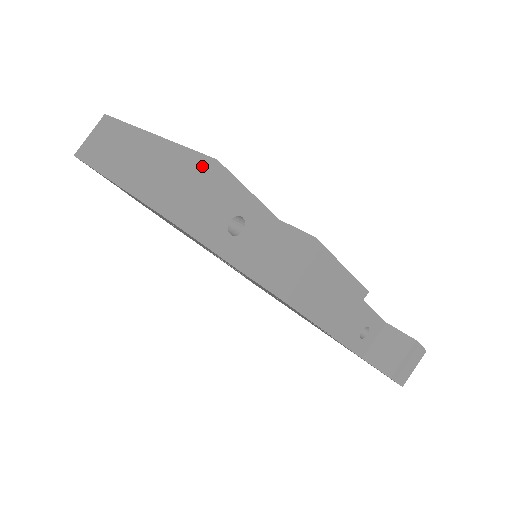
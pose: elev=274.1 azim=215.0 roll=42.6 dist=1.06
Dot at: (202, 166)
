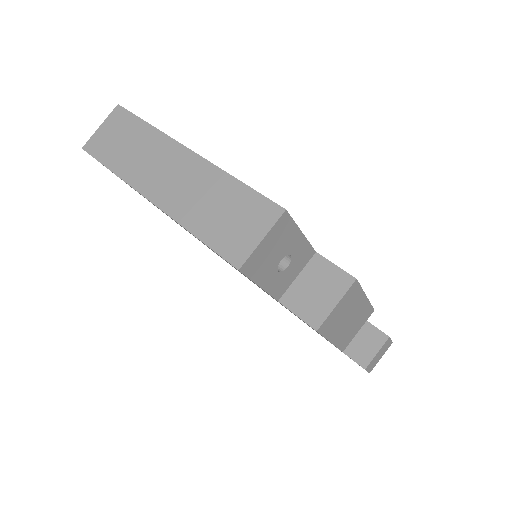
Dot at: (268, 213)
